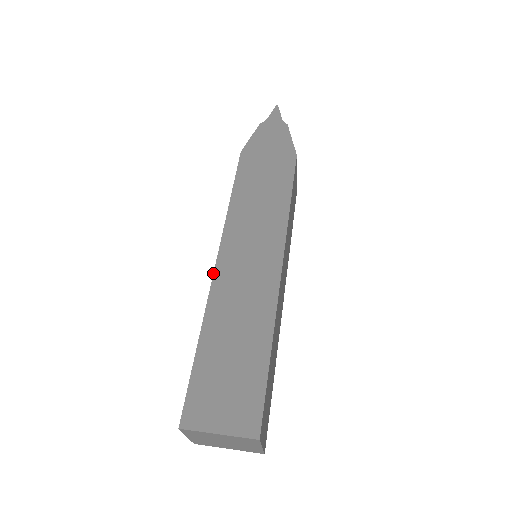
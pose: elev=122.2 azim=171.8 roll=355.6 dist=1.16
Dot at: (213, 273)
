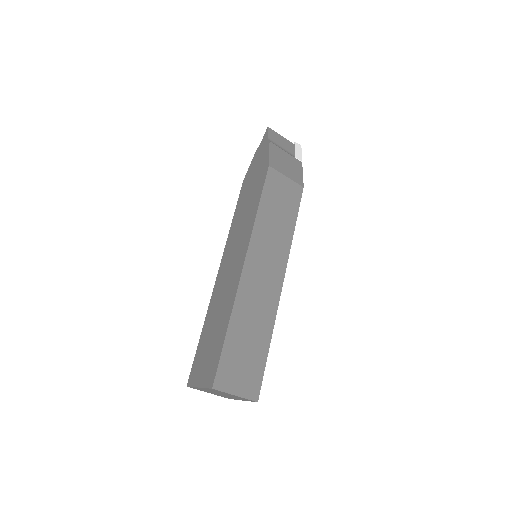
Dot at: occluded
